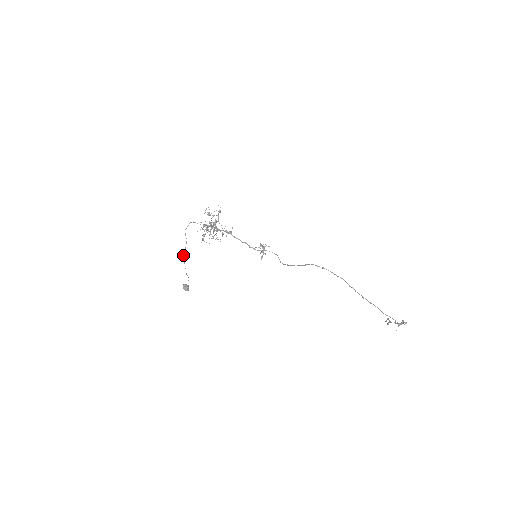
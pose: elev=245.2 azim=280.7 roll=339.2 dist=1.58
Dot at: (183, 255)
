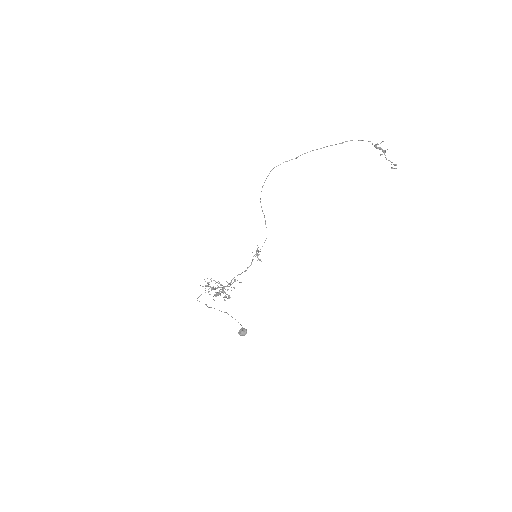
Dot at: occluded
